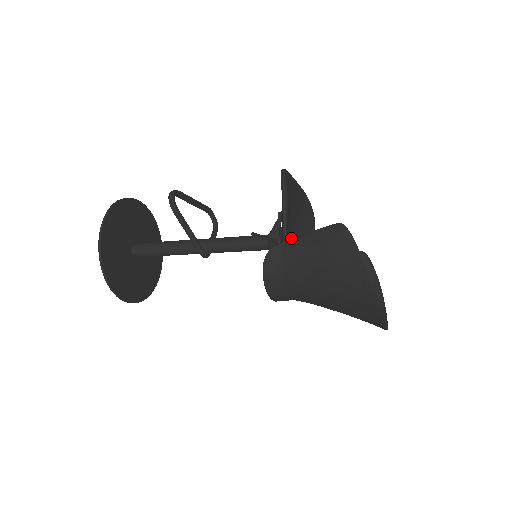
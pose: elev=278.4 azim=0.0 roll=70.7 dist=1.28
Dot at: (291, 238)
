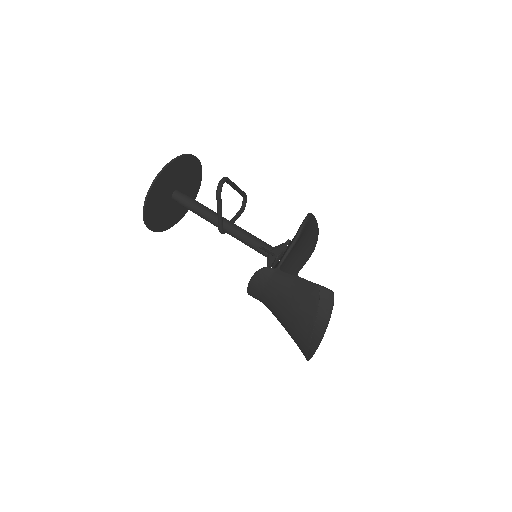
Dot at: (286, 260)
